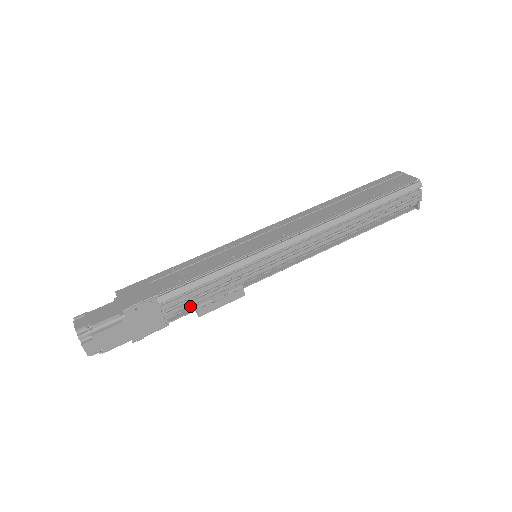
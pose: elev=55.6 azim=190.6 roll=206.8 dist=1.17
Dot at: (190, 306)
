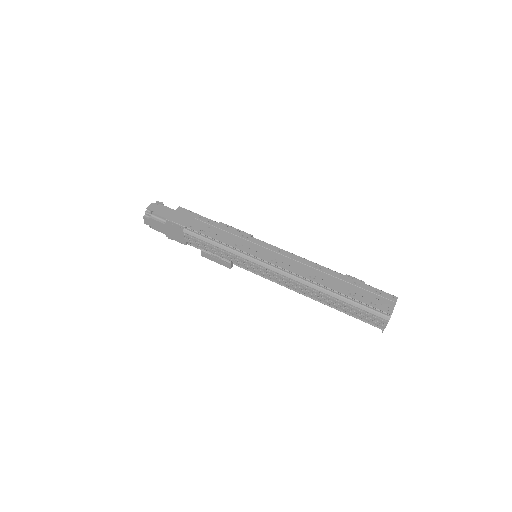
Dot at: occluded
